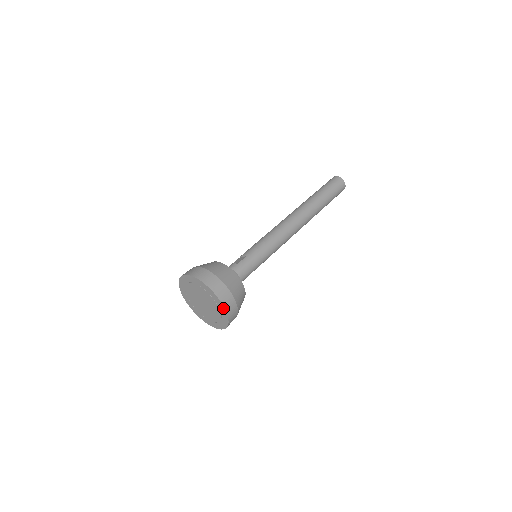
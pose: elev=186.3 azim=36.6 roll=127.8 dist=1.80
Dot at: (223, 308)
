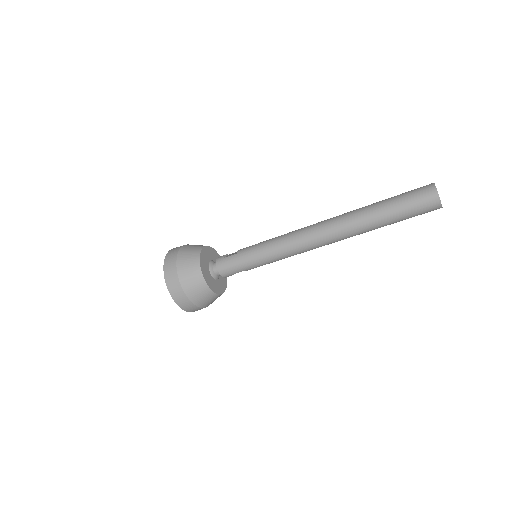
Dot at: (172, 296)
